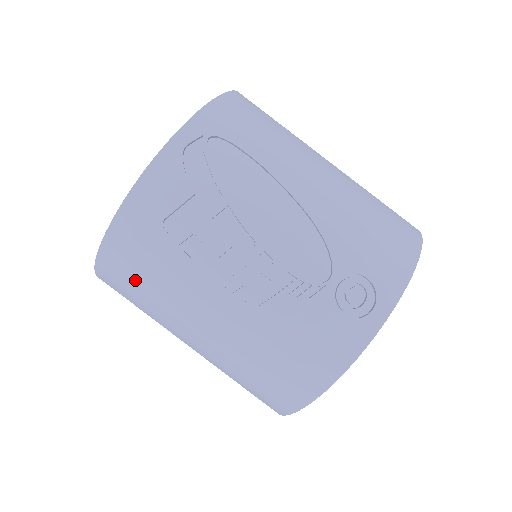
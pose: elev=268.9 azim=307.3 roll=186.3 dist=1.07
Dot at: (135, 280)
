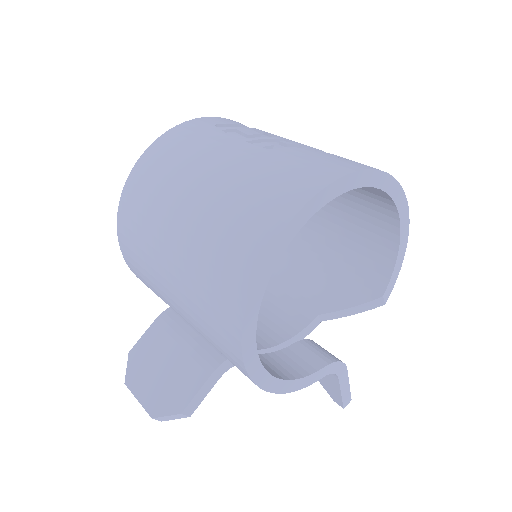
Dot at: (171, 153)
